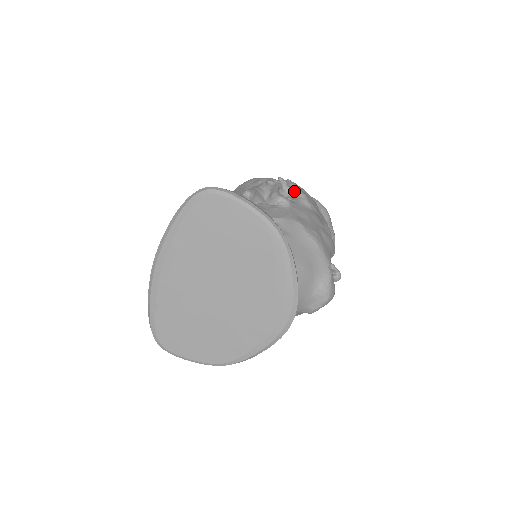
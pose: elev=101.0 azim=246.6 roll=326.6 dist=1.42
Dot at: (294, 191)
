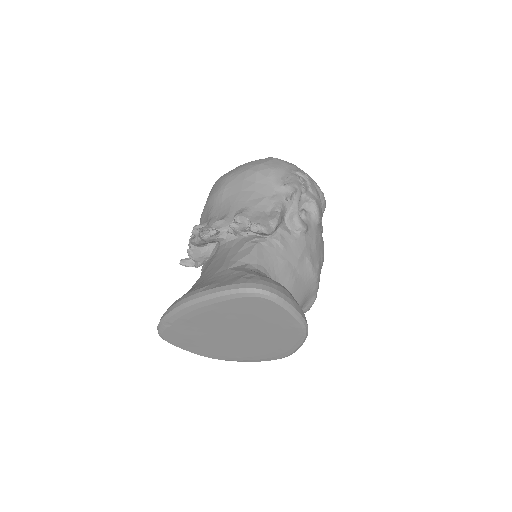
Dot at: (310, 201)
